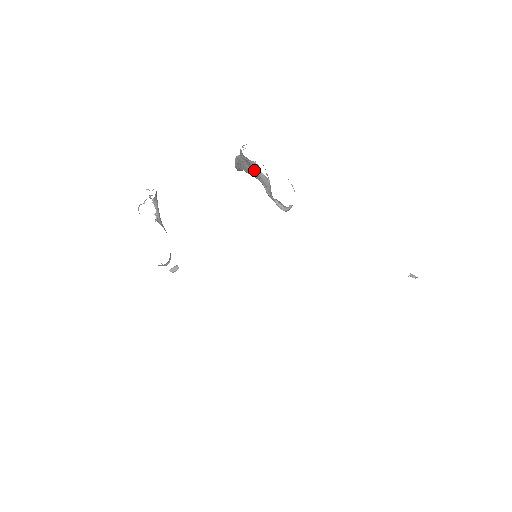
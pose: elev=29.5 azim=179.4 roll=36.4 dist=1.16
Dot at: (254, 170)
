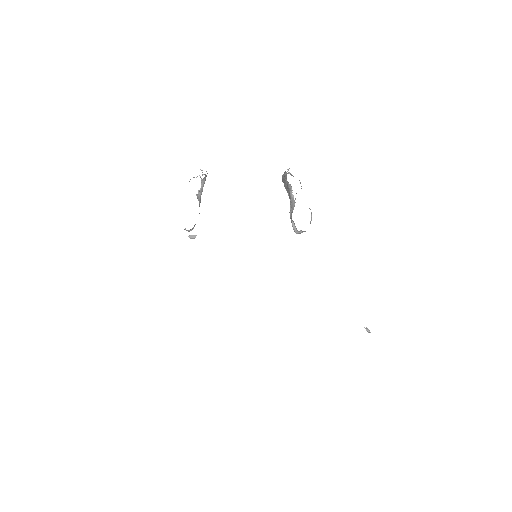
Dot at: (289, 191)
